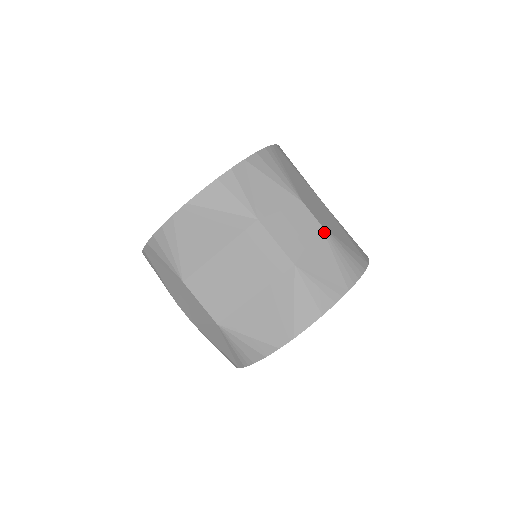
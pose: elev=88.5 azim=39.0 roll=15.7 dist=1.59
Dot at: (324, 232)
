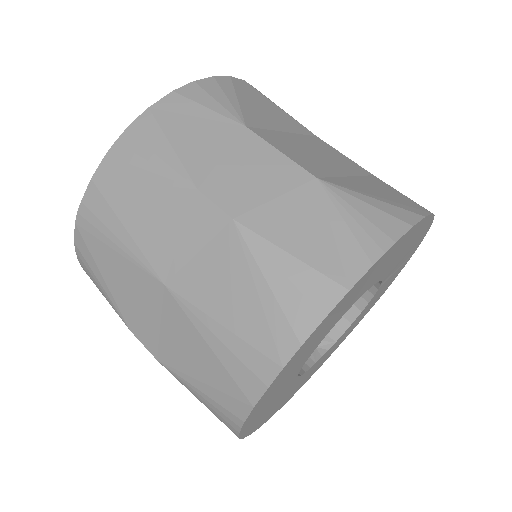
Dot at: occluded
